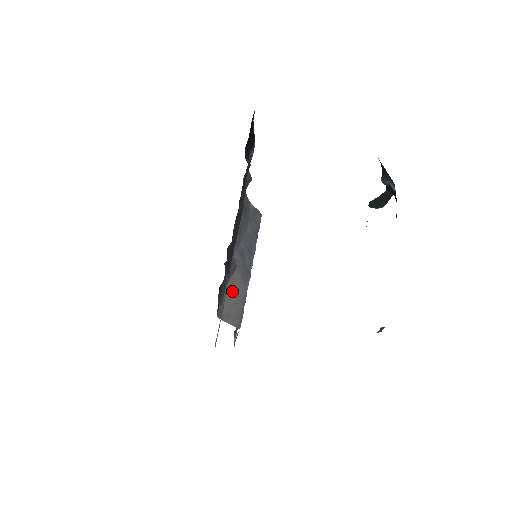
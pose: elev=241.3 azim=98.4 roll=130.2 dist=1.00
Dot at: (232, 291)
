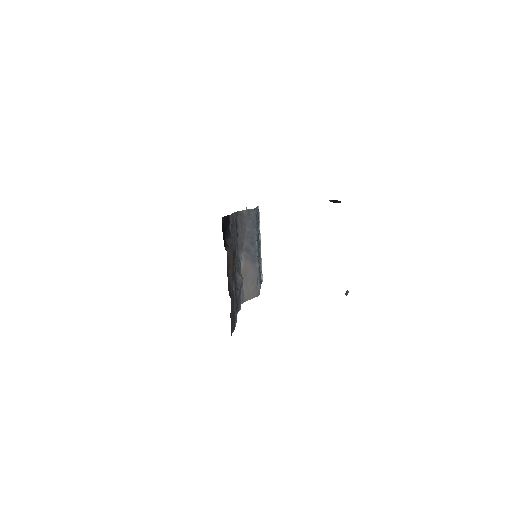
Dot at: (247, 279)
